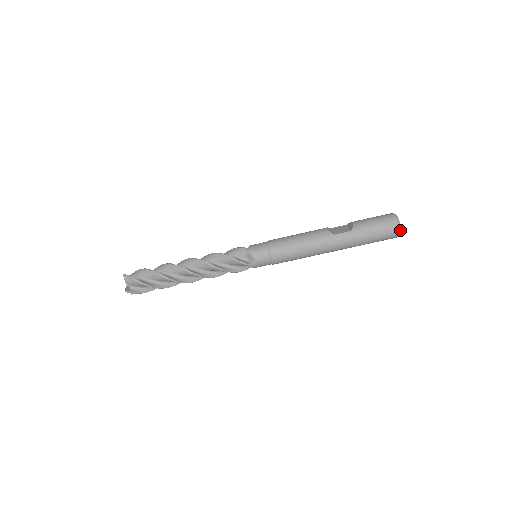
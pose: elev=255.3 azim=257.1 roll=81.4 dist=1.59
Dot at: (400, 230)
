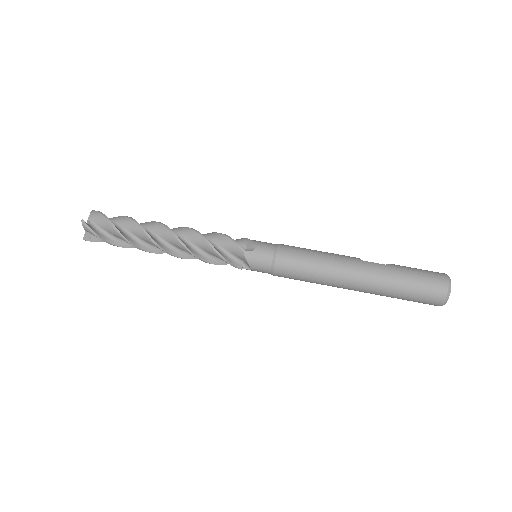
Dot at: (450, 288)
